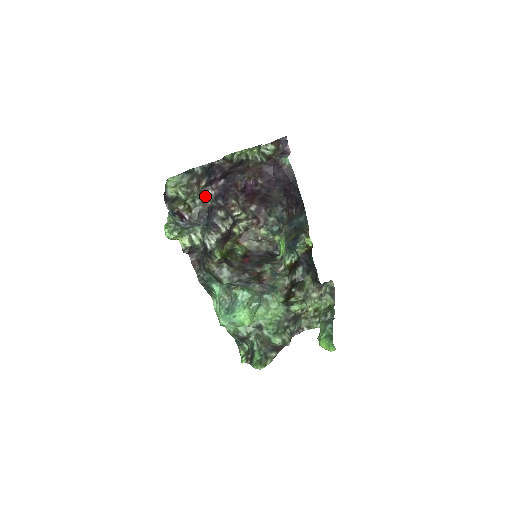
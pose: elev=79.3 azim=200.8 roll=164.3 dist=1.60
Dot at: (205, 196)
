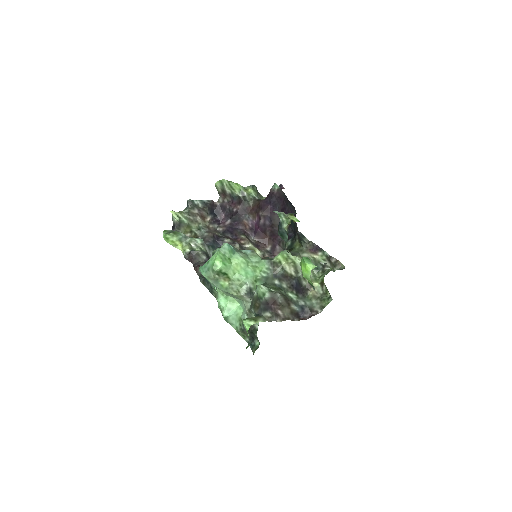
Dot at: (213, 231)
